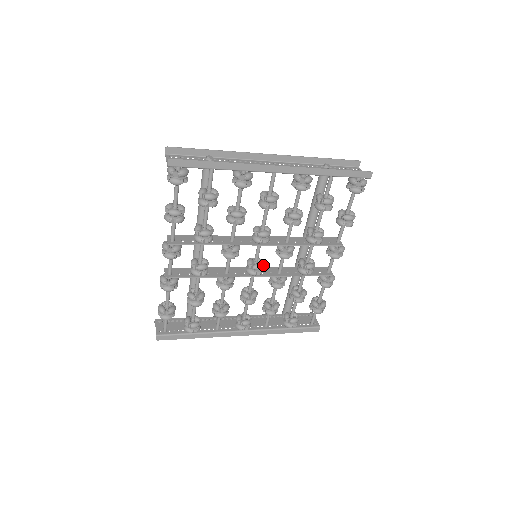
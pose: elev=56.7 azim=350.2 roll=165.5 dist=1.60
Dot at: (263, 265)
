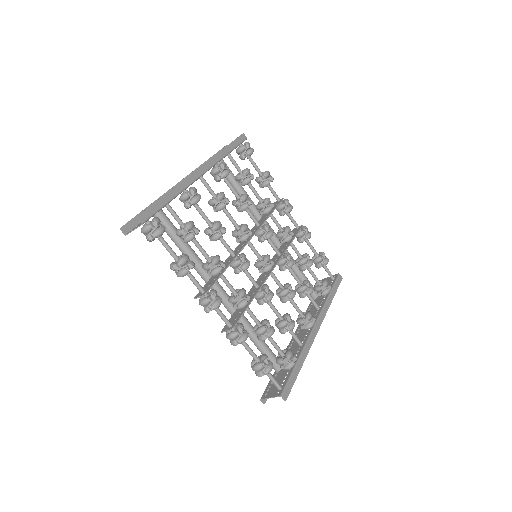
Dot at: (267, 255)
